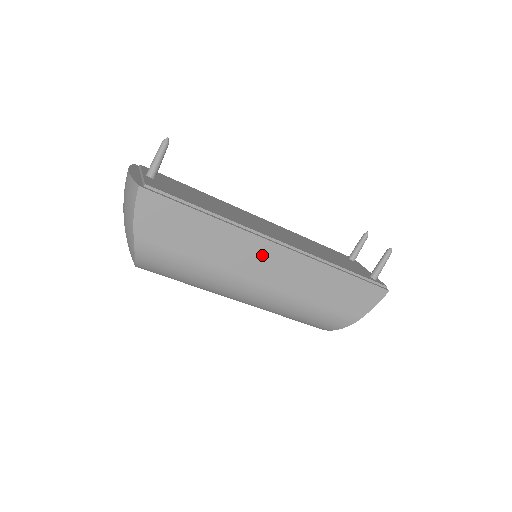
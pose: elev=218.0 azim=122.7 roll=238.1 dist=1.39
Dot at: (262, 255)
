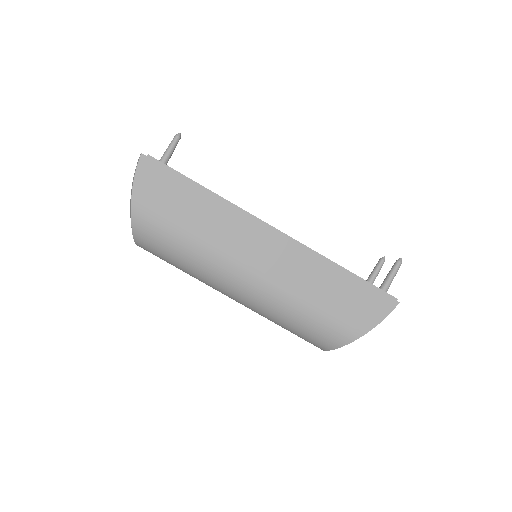
Dot at: (252, 236)
